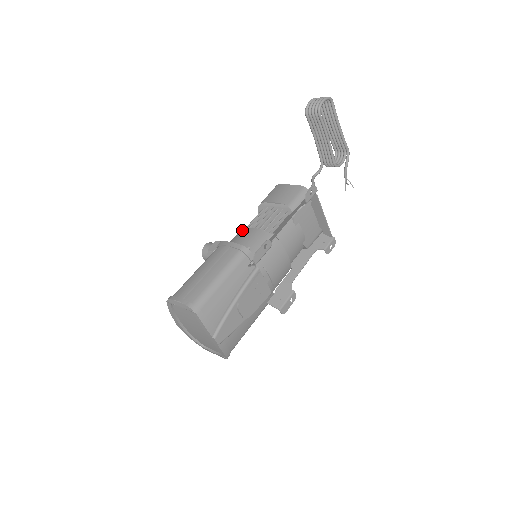
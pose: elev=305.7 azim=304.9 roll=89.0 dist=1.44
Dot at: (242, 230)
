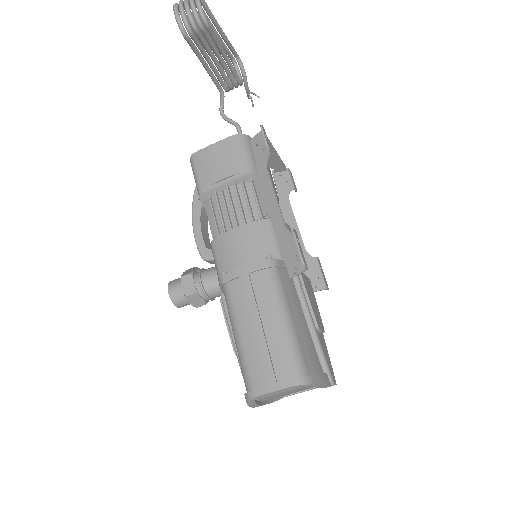
Dot at: (218, 241)
